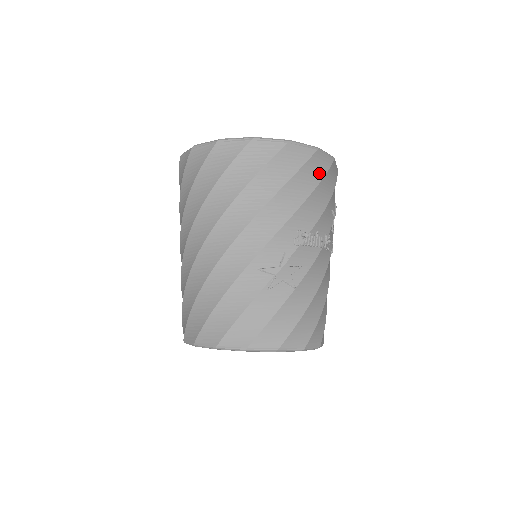
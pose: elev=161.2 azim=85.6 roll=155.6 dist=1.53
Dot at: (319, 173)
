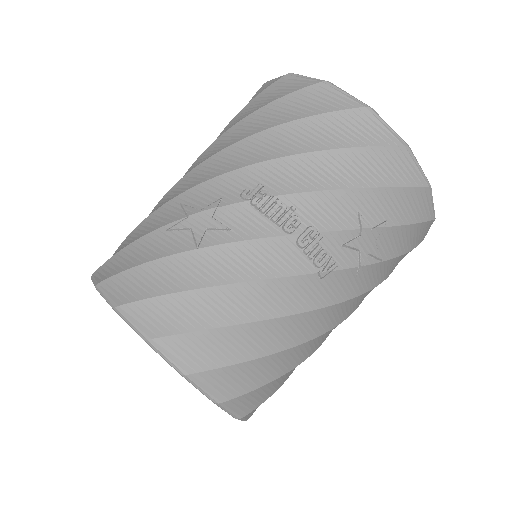
Dot at: (351, 138)
